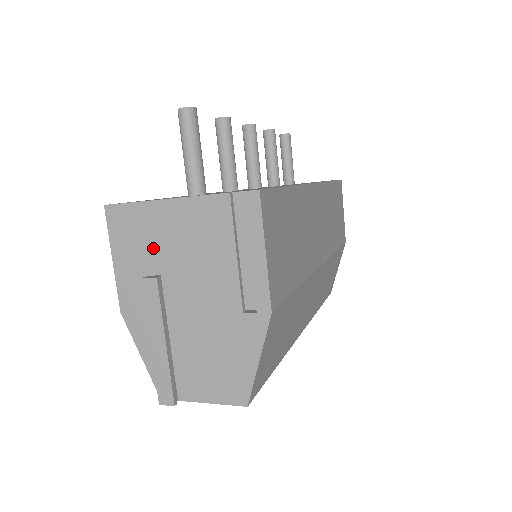
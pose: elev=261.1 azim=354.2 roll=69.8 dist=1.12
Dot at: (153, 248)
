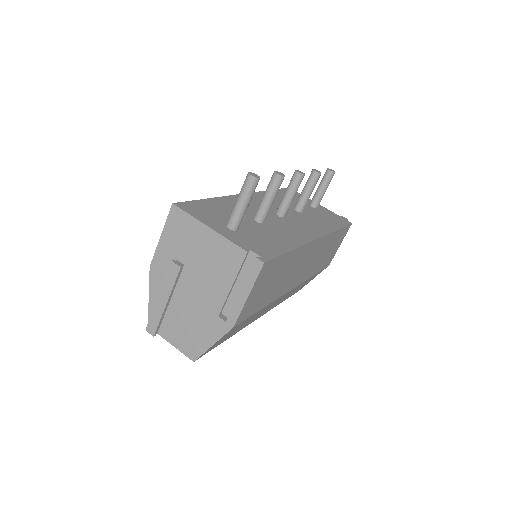
Dot at: (188, 248)
